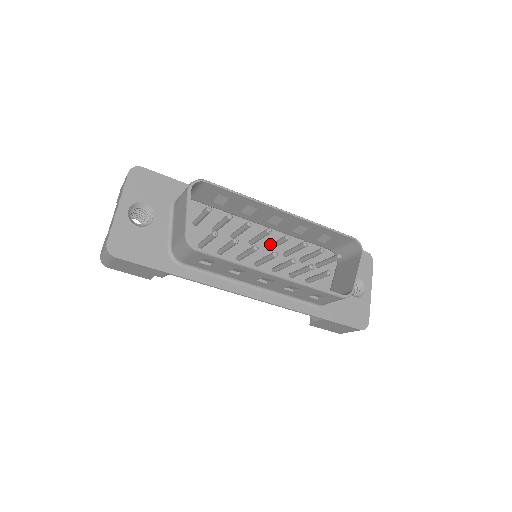
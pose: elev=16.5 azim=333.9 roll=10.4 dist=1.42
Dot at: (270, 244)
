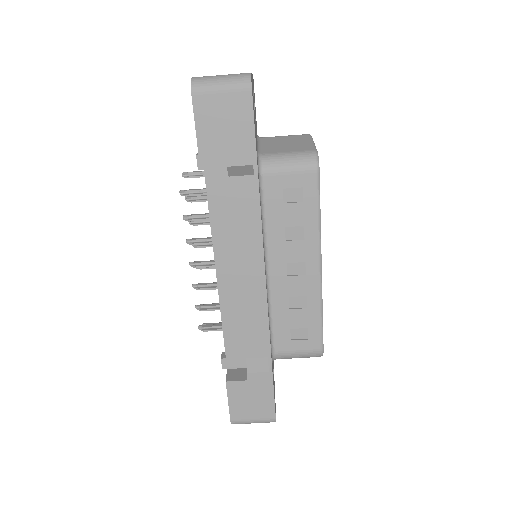
Dot at: occluded
